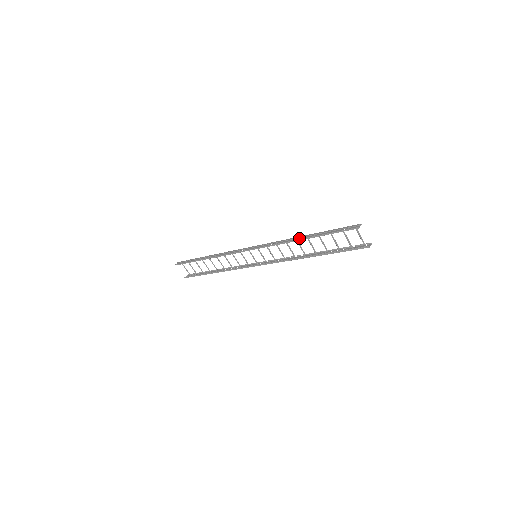
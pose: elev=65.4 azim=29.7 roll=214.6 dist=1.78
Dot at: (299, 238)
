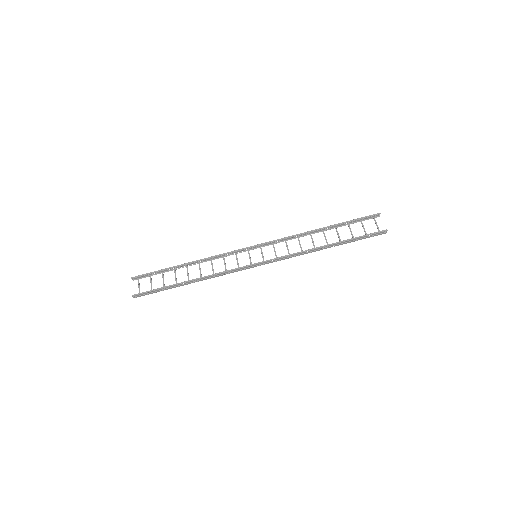
Dot at: (316, 229)
